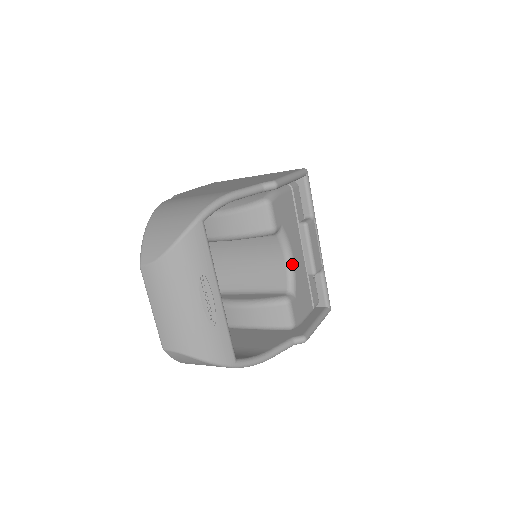
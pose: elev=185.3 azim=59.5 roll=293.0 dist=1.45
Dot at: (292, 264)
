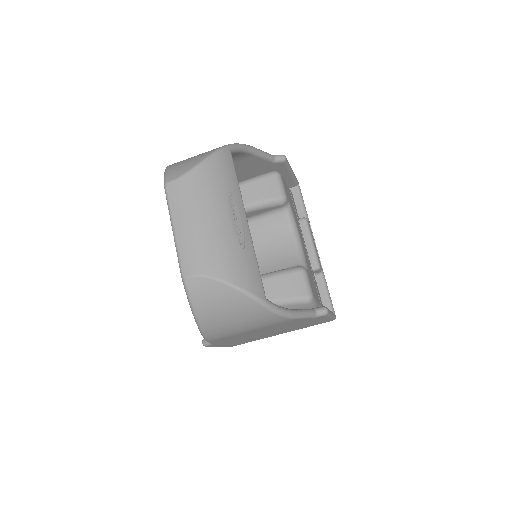
Dot at: (300, 243)
